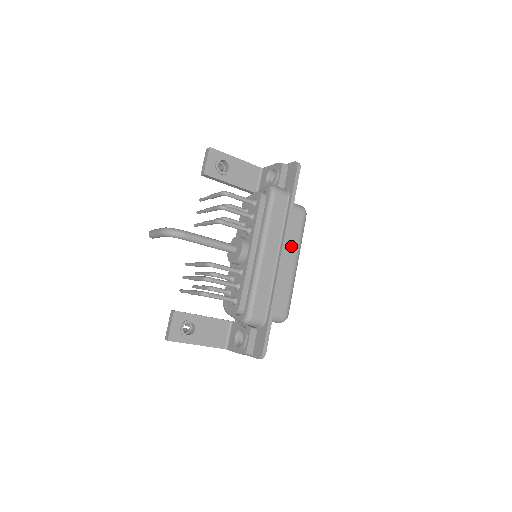
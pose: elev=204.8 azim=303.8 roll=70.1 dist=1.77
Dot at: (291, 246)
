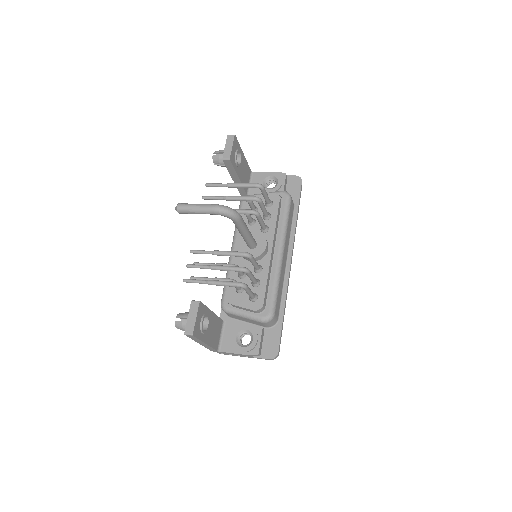
Dot at: occluded
